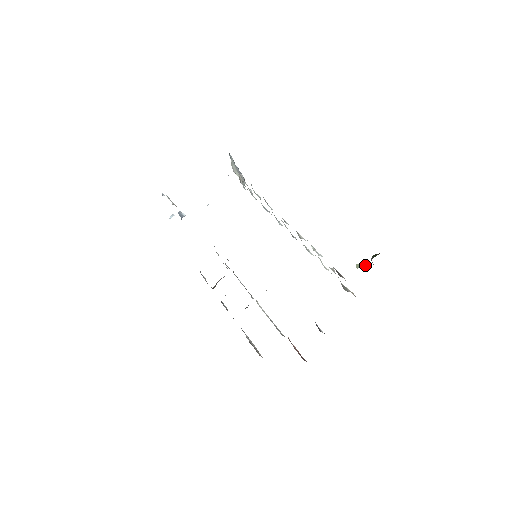
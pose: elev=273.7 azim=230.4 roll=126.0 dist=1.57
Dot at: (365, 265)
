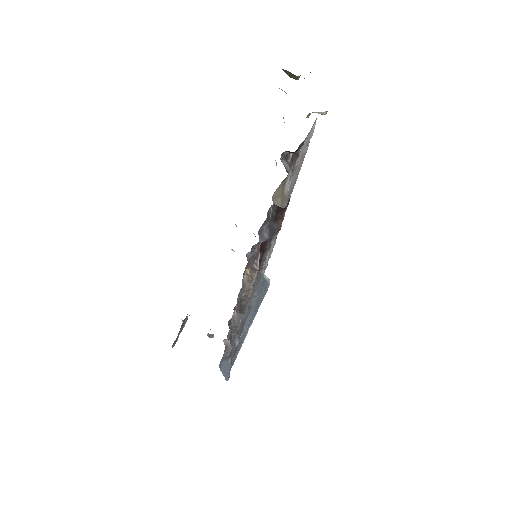
Dot at: occluded
